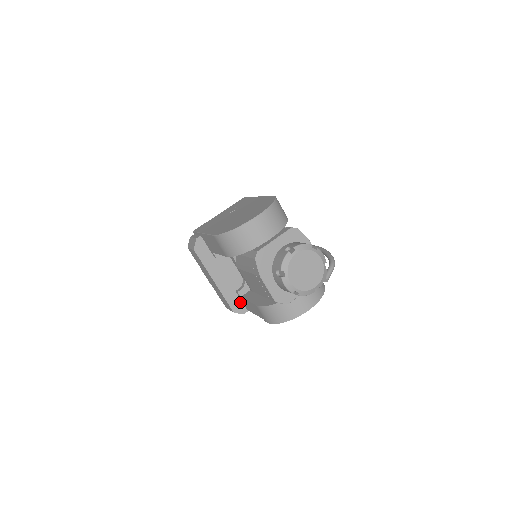
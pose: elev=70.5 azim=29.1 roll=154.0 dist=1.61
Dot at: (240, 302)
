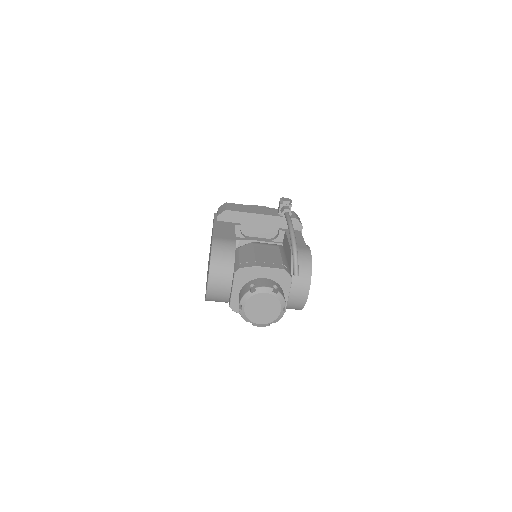
Dot at: occluded
